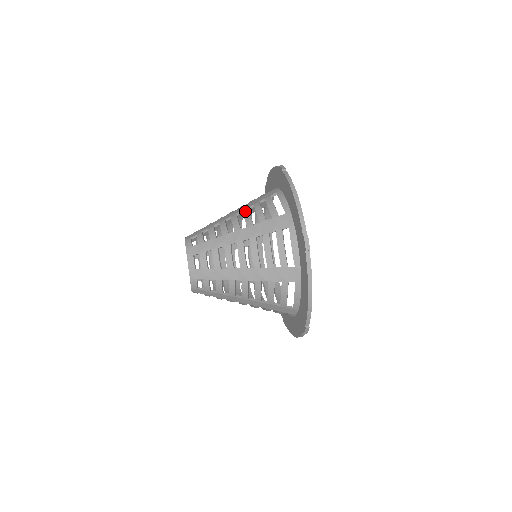
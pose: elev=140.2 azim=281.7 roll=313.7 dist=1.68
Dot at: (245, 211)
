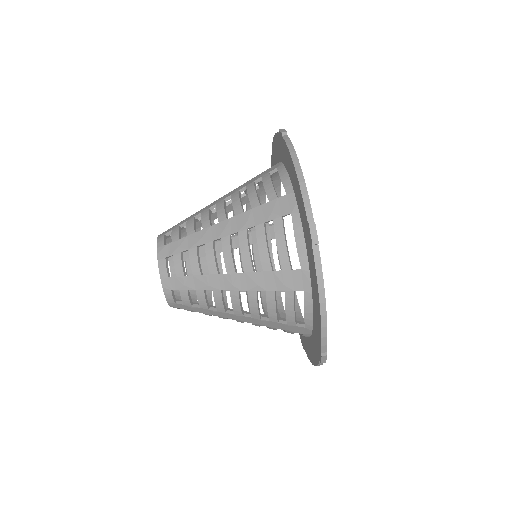
Dot at: (234, 195)
